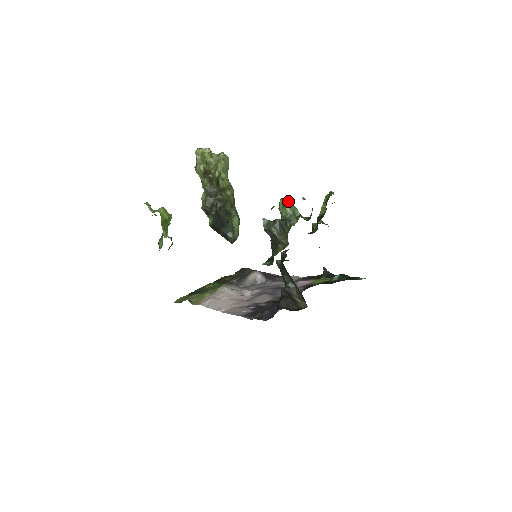
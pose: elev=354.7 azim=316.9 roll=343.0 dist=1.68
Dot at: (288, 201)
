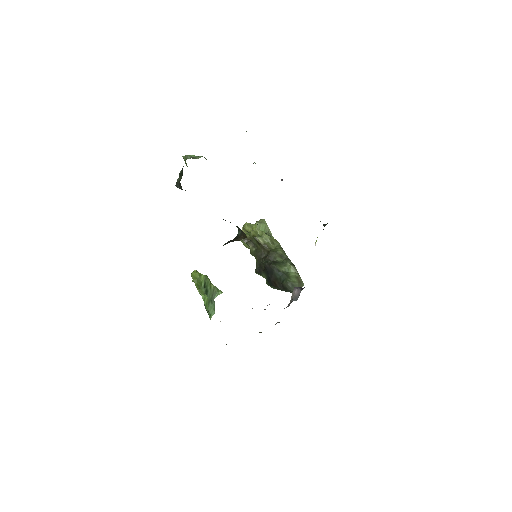
Dot at: (191, 155)
